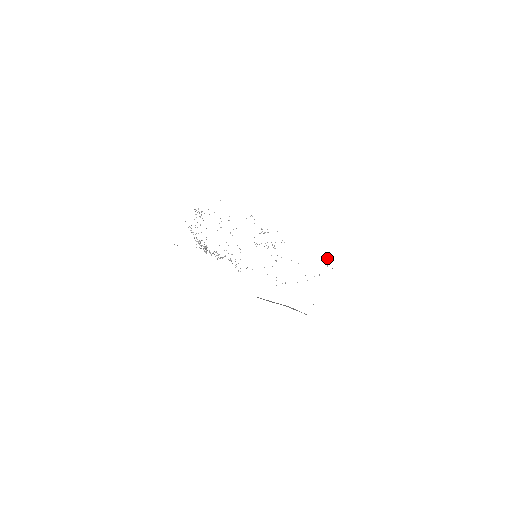
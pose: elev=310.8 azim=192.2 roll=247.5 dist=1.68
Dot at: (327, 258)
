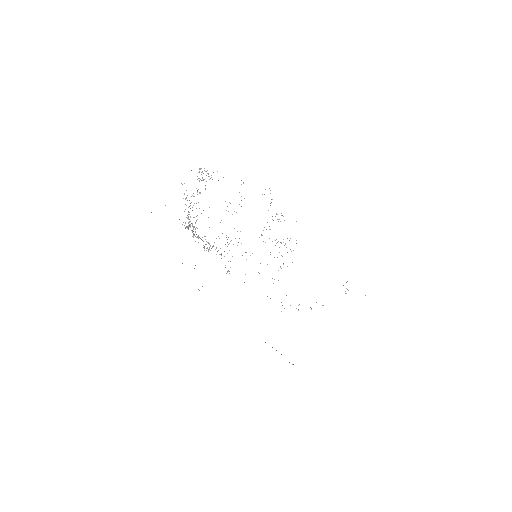
Dot at: occluded
